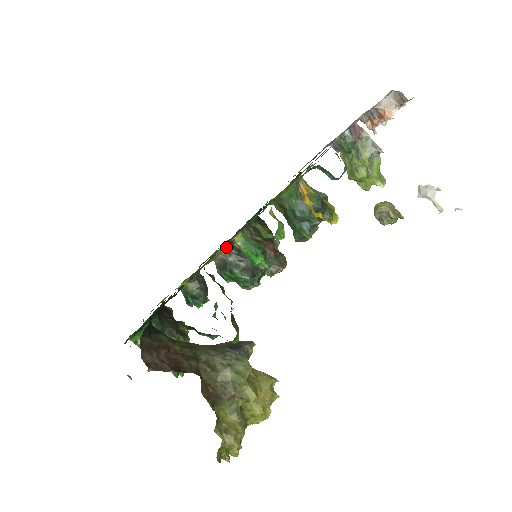
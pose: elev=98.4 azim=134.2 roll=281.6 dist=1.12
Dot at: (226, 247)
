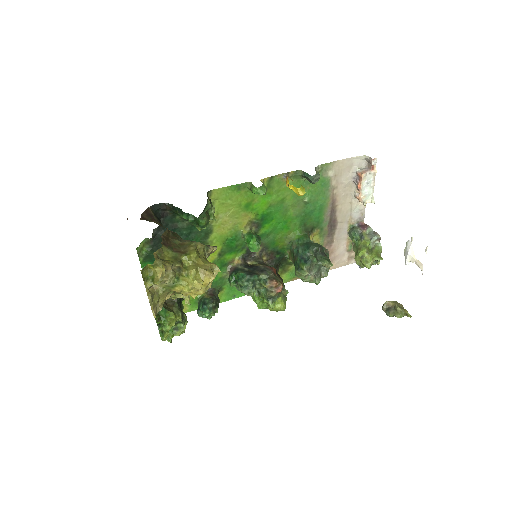
Dot at: (229, 203)
